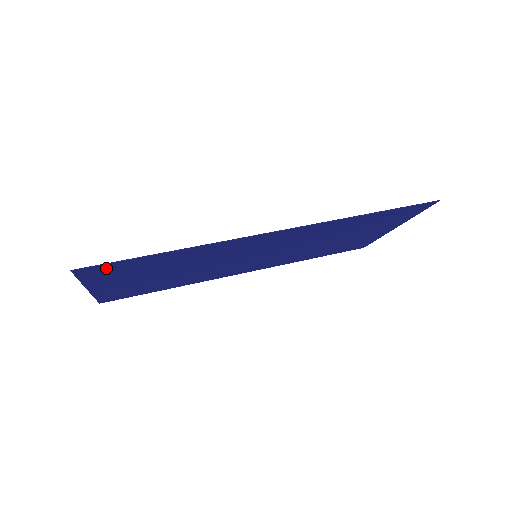
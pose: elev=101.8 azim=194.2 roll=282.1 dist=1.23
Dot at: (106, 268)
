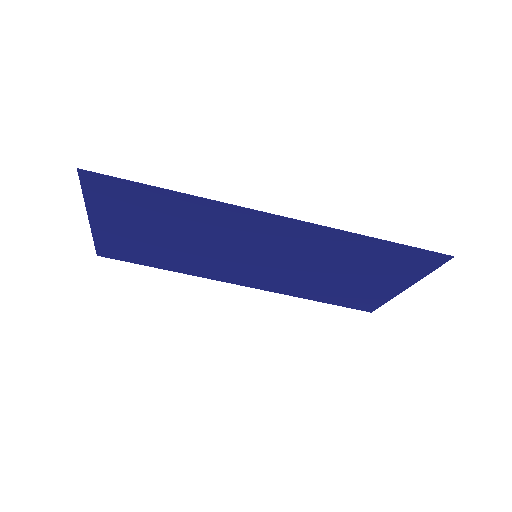
Dot at: (110, 185)
